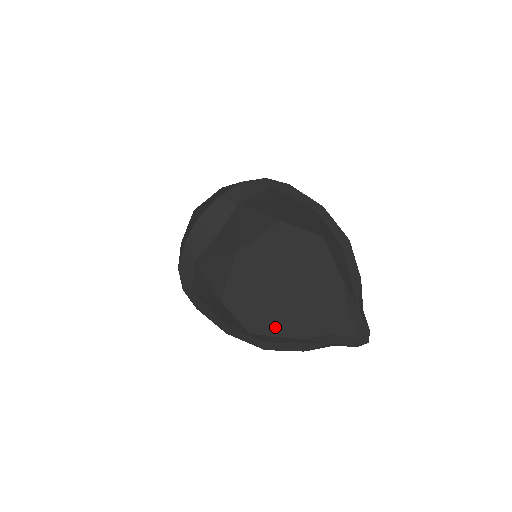
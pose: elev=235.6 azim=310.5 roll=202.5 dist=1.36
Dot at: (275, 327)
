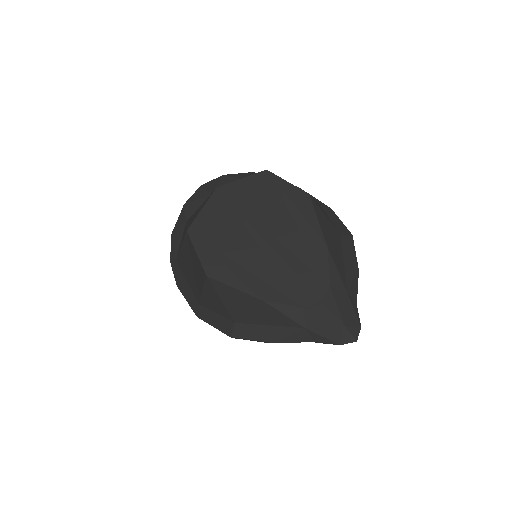
Dot at: (237, 277)
